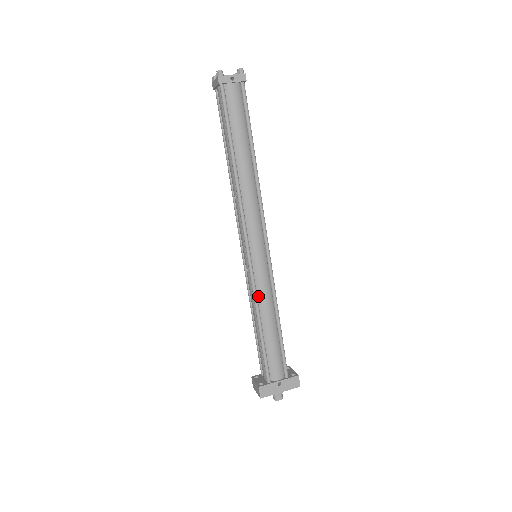
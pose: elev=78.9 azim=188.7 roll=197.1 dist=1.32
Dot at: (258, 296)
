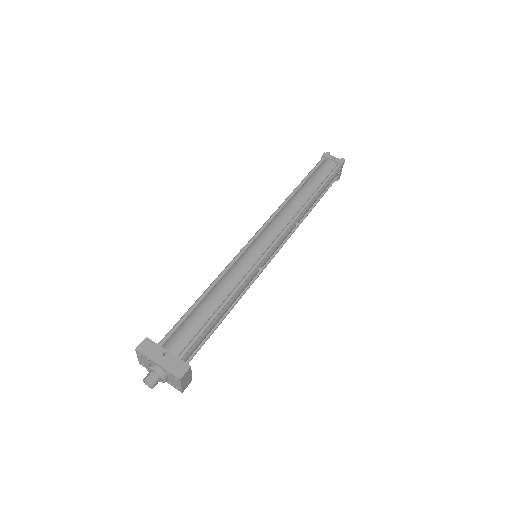
Dot at: (228, 272)
